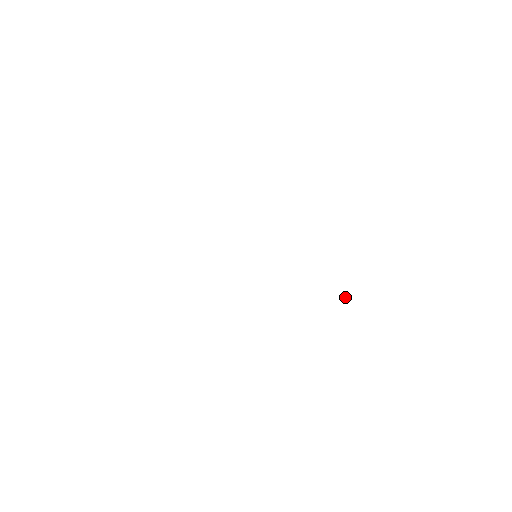
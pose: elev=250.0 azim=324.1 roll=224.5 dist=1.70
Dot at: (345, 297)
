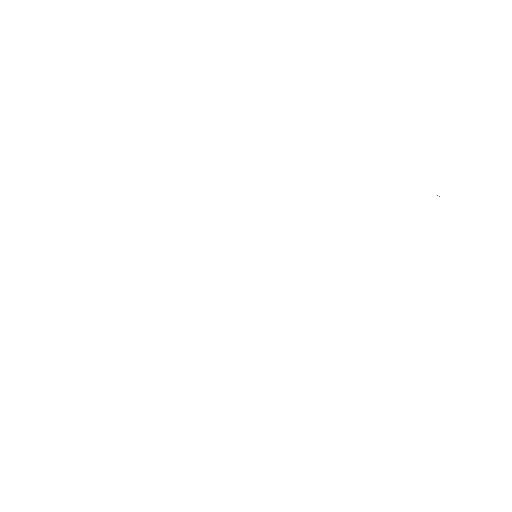
Dot at: occluded
